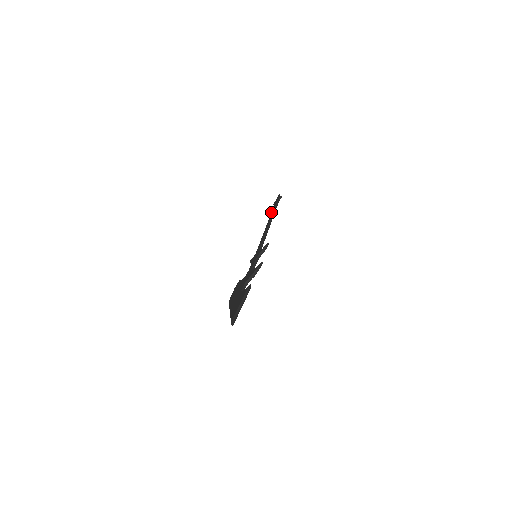
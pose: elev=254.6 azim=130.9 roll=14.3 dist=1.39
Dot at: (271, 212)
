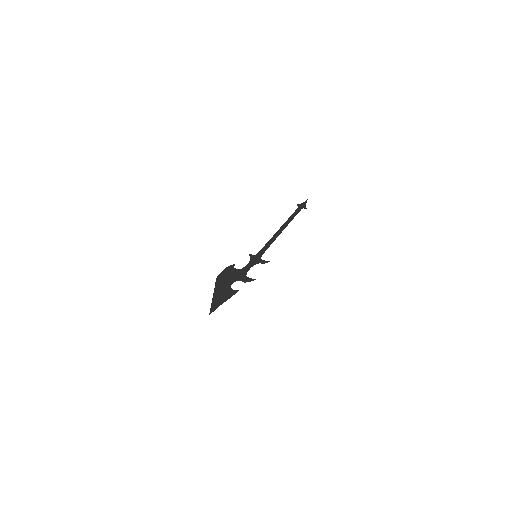
Dot at: (291, 216)
